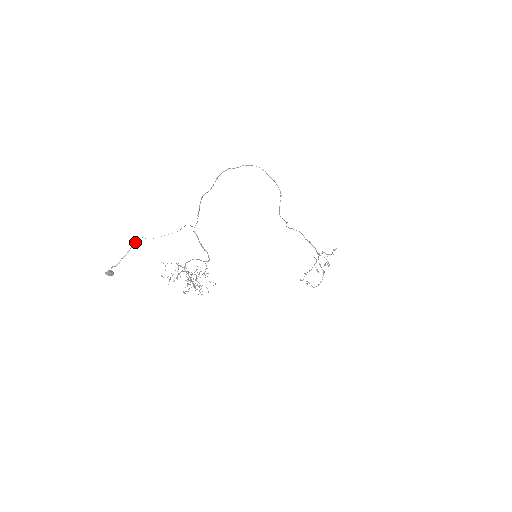
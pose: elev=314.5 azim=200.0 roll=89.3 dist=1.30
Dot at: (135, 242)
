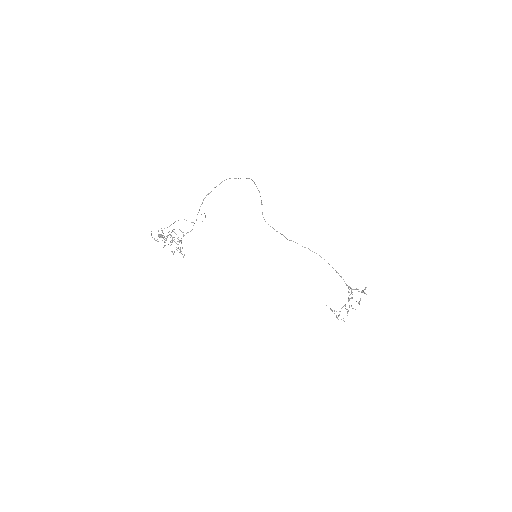
Dot at: (178, 220)
